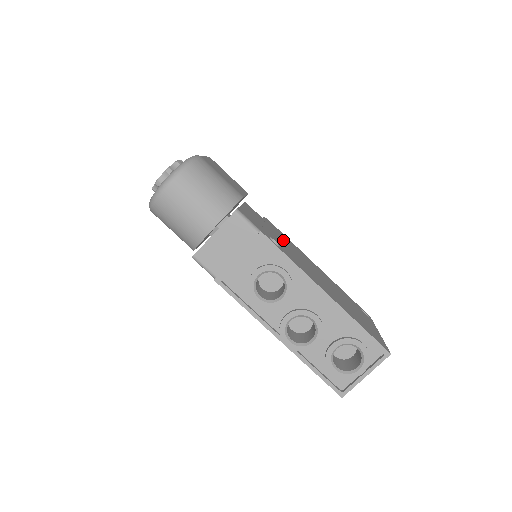
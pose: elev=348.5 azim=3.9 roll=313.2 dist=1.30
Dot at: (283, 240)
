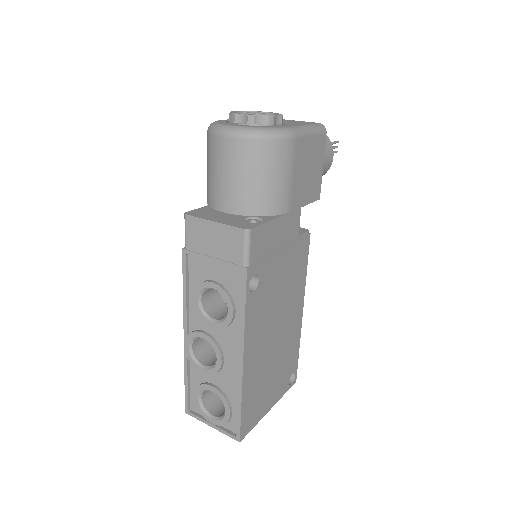
Dot at: (286, 274)
